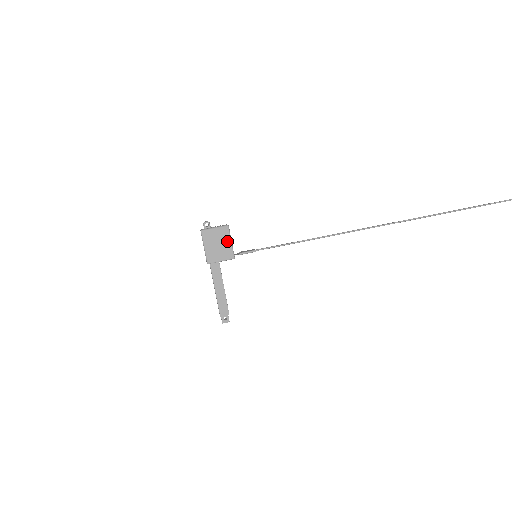
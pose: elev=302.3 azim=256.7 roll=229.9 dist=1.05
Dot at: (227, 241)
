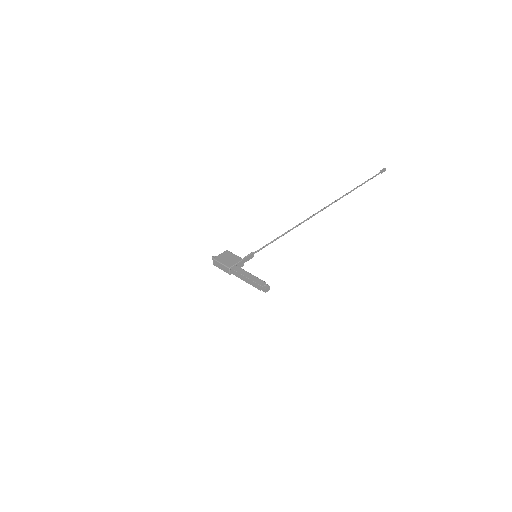
Dot at: (232, 255)
